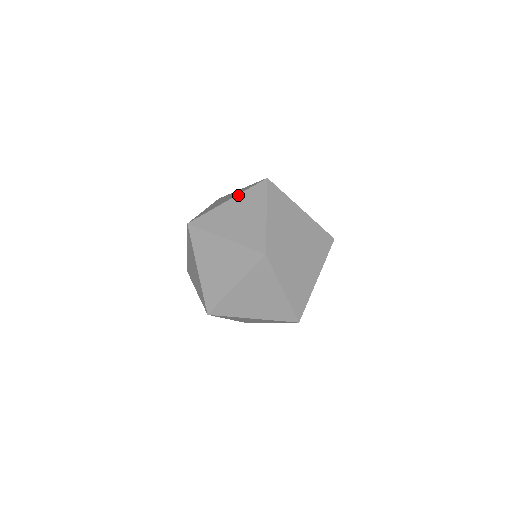
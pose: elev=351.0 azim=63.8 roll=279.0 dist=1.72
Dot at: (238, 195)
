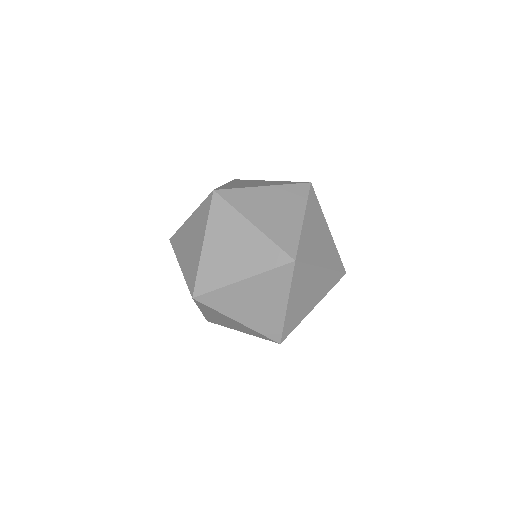
Dot at: (256, 276)
